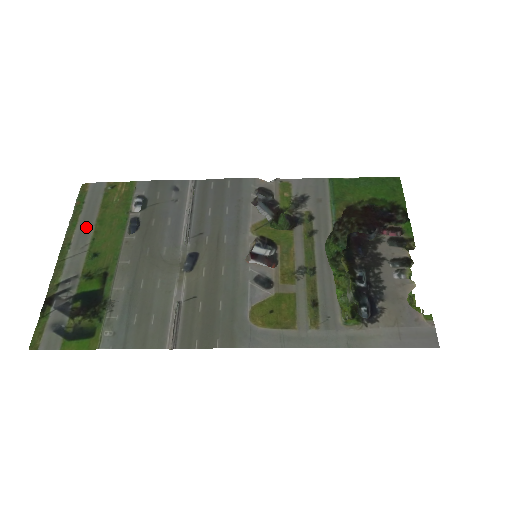
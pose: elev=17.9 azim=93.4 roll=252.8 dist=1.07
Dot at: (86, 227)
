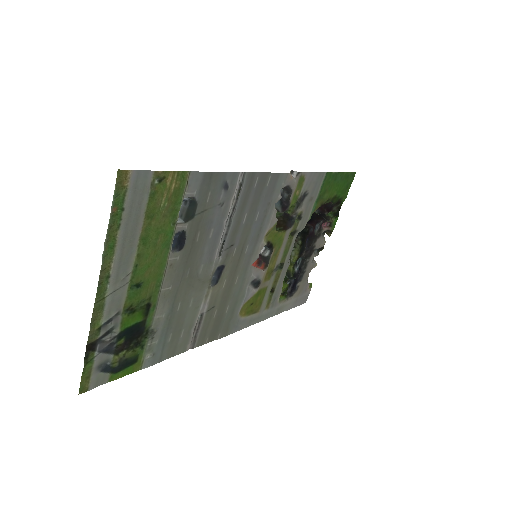
Dot at: (128, 250)
